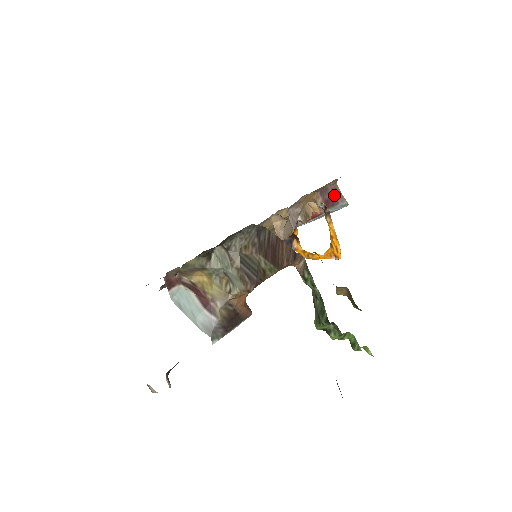
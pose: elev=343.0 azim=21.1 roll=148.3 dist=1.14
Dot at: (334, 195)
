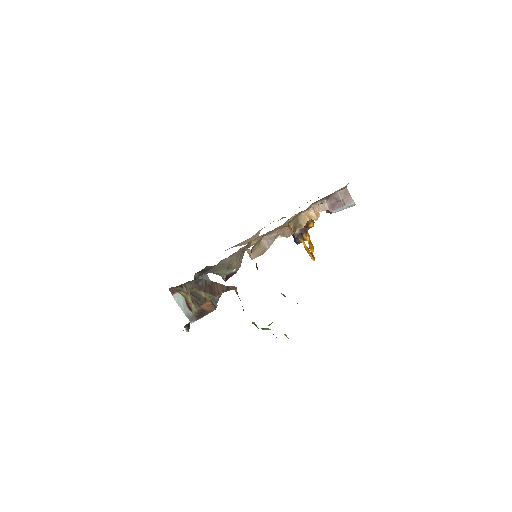
Dot at: (342, 198)
